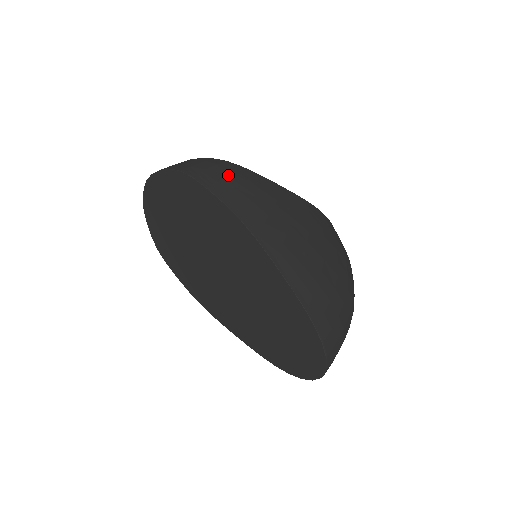
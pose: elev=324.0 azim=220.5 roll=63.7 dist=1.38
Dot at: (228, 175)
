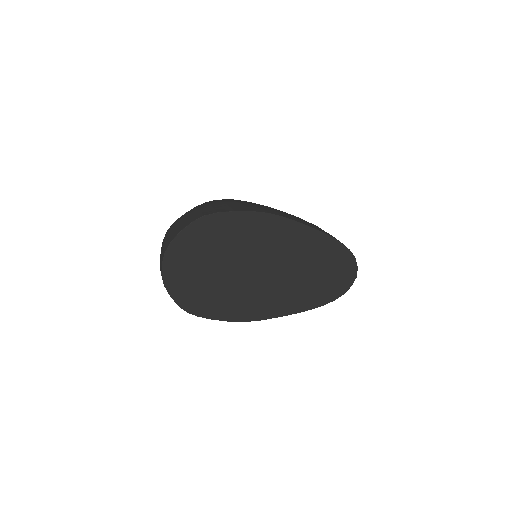
Dot at: (225, 203)
